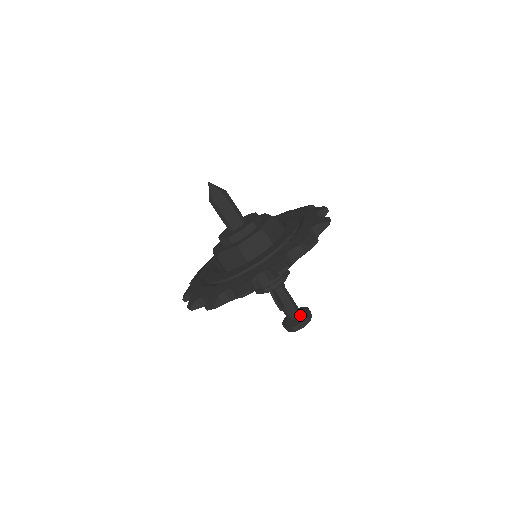
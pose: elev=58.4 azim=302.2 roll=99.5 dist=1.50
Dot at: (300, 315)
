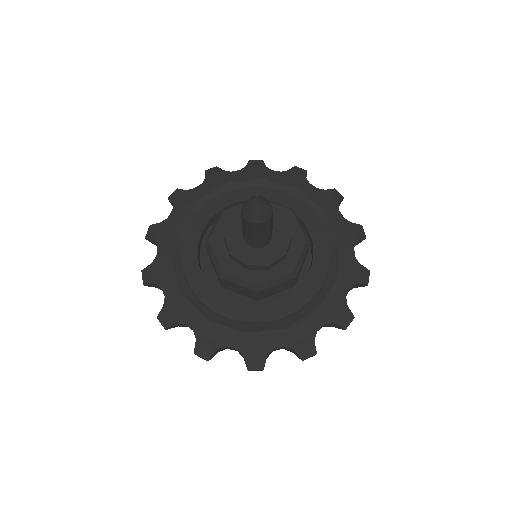
Dot at: occluded
